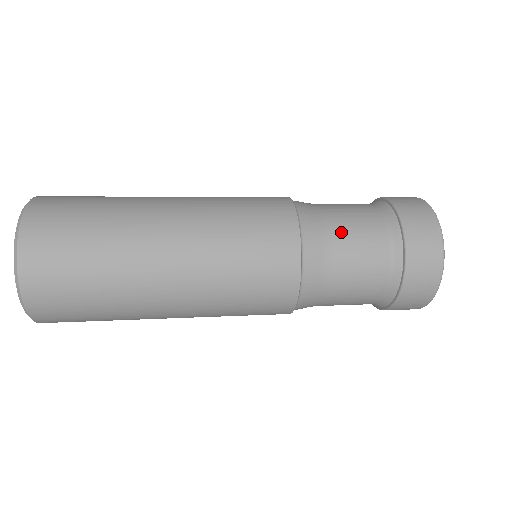
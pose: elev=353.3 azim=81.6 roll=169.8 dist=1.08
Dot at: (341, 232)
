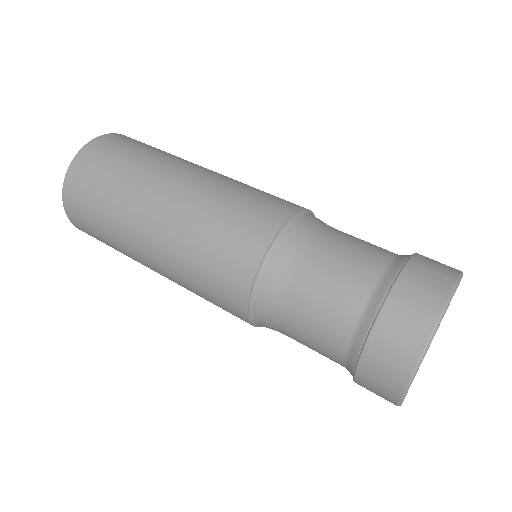
Dot at: (309, 281)
